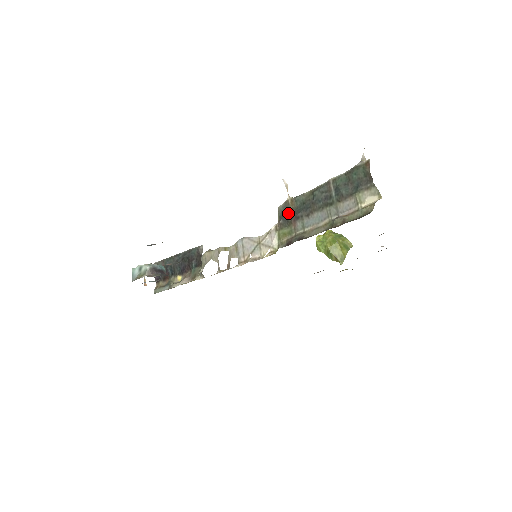
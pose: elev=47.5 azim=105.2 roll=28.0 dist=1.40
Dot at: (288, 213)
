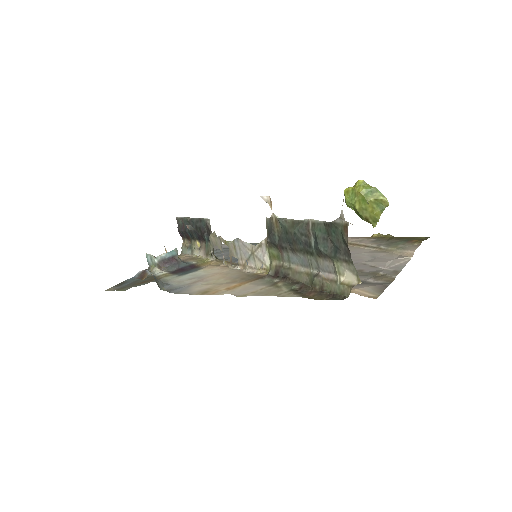
Dot at: (273, 236)
